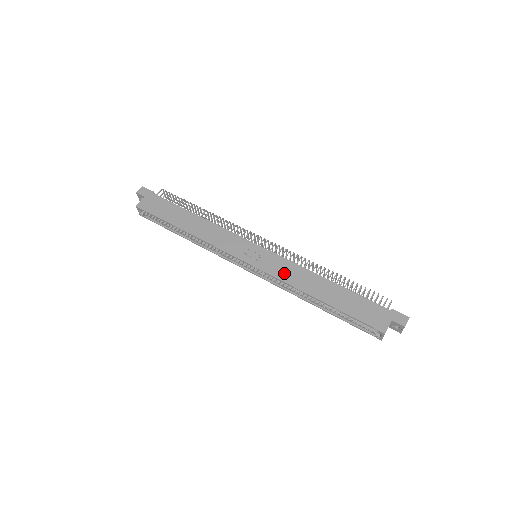
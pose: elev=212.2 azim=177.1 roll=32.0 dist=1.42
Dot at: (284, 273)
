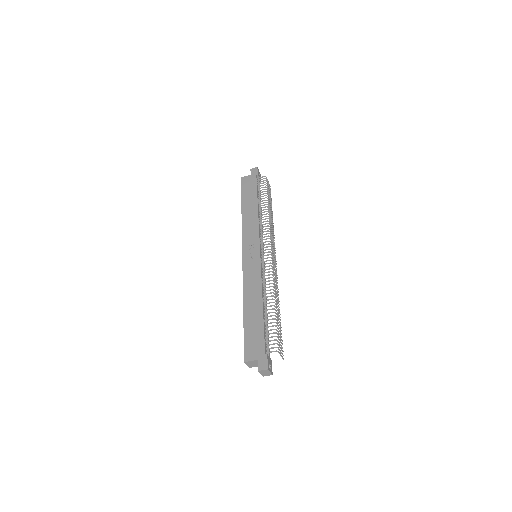
Dot at: (249, 277)
